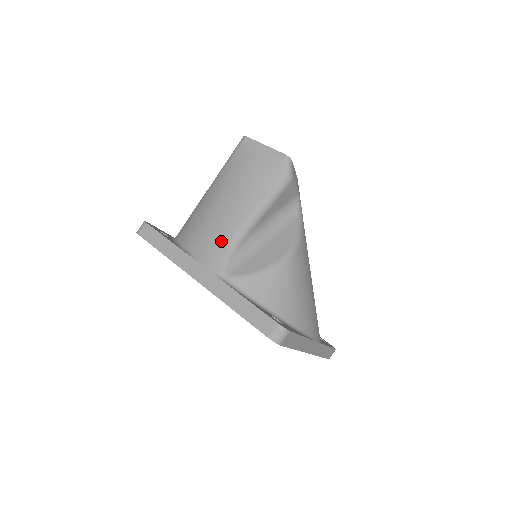
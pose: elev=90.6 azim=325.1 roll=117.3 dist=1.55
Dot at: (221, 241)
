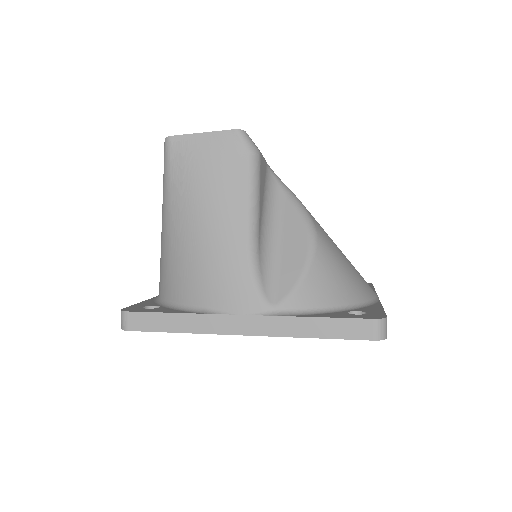
Dot at: (237, 274)
